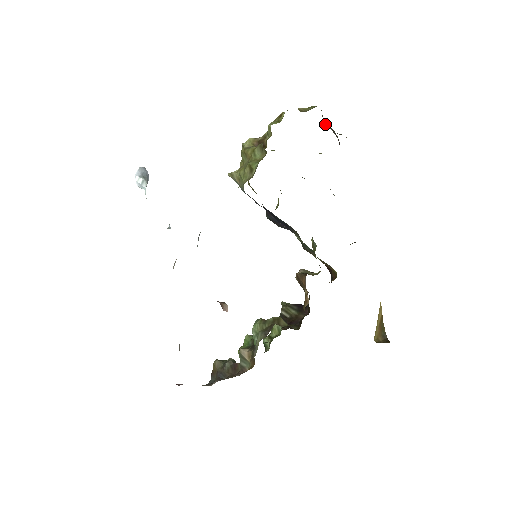
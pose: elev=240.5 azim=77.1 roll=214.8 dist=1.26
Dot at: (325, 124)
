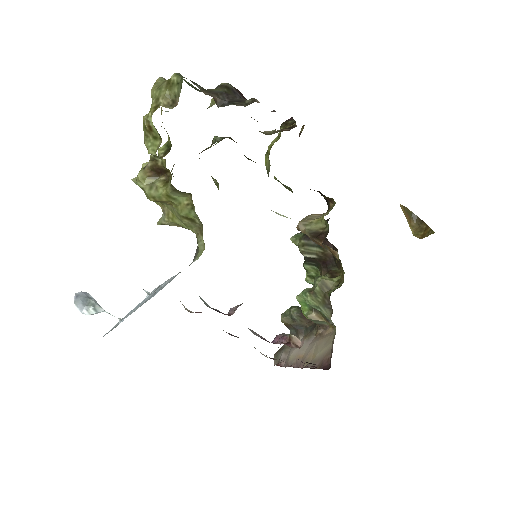
Dot at: (217, 103)
